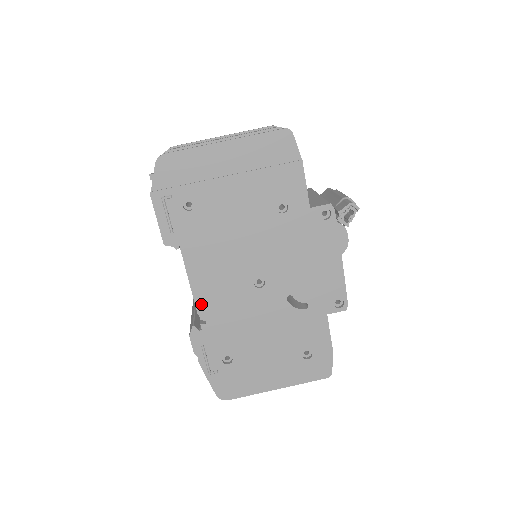
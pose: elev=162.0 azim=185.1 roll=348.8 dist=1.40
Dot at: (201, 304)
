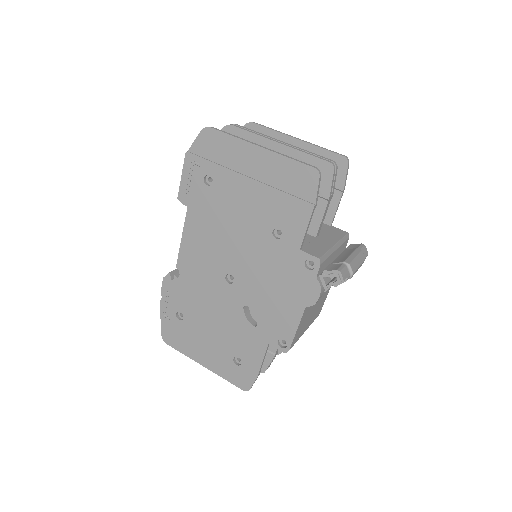
Dot at: (182, 261)
